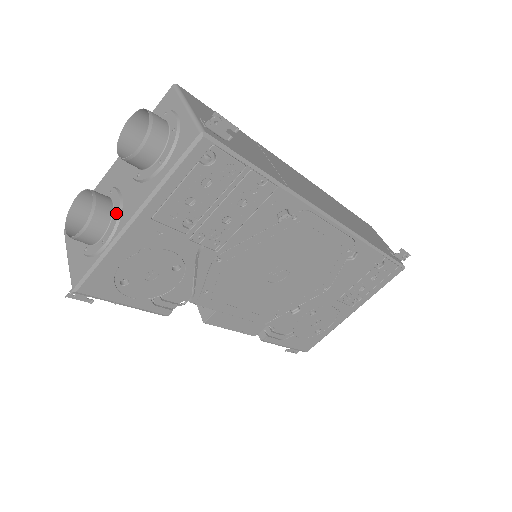
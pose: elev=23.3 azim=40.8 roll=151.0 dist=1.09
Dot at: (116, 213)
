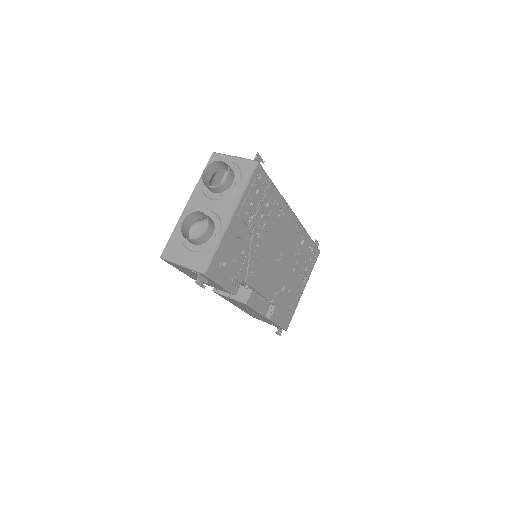
Dot at: (216, 219)
